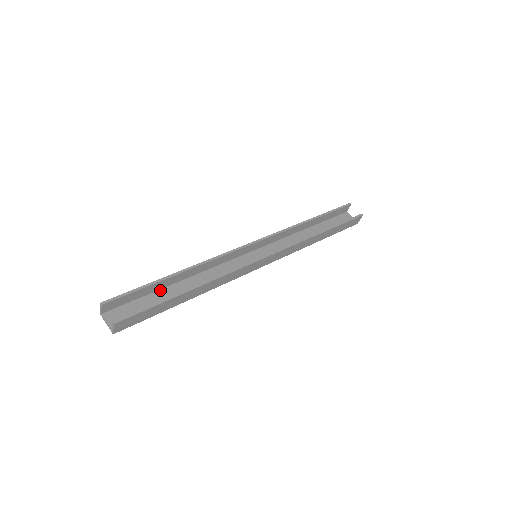
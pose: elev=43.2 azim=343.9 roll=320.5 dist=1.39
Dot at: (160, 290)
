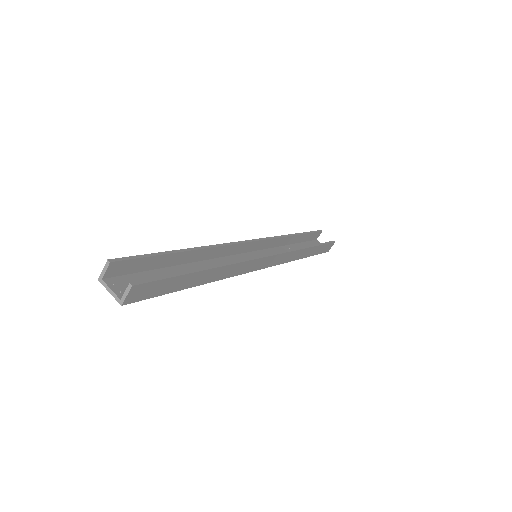
Dot at: (167, 268)
